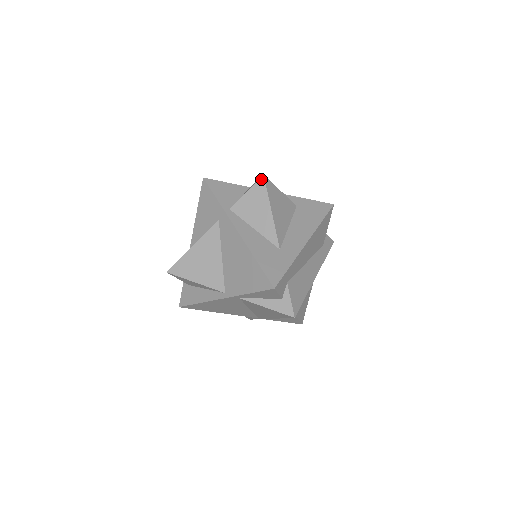
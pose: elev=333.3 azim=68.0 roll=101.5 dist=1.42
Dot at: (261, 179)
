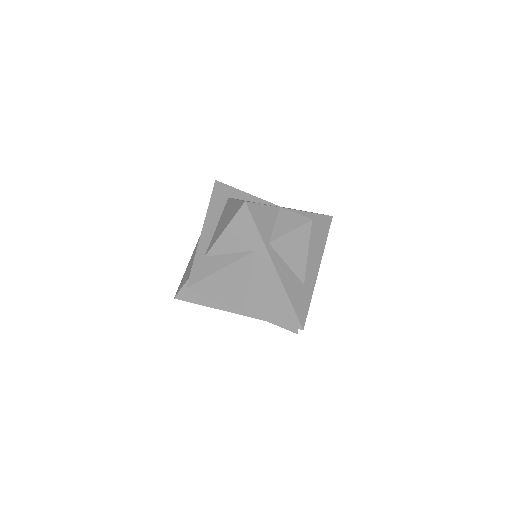
Dot at: (308, 223)
